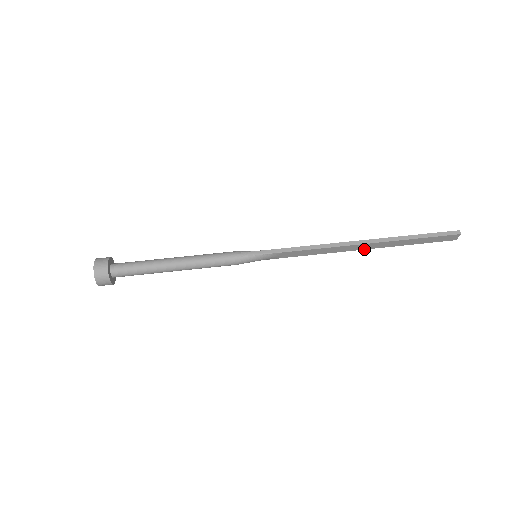
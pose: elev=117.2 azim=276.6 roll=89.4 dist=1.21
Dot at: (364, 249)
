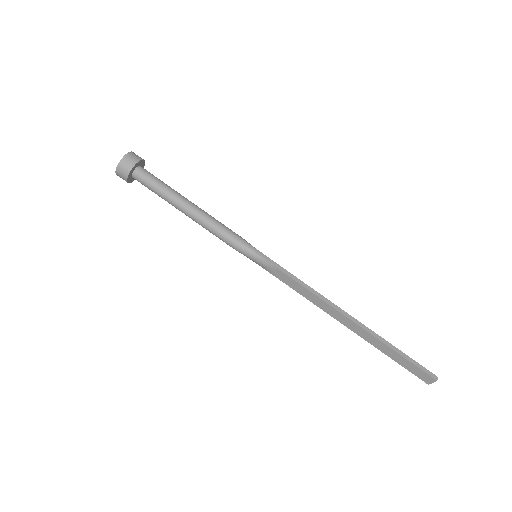
Dot at: (346, 326)
